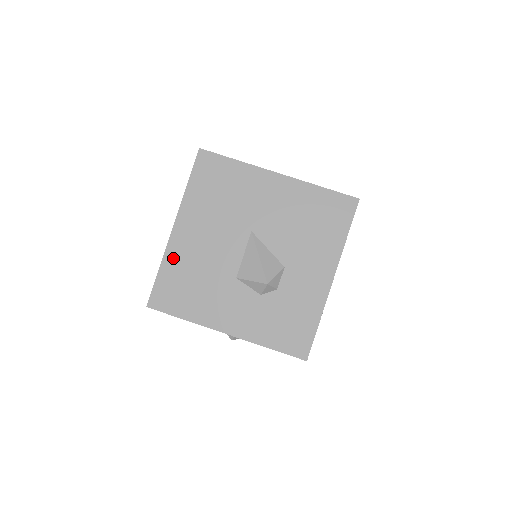
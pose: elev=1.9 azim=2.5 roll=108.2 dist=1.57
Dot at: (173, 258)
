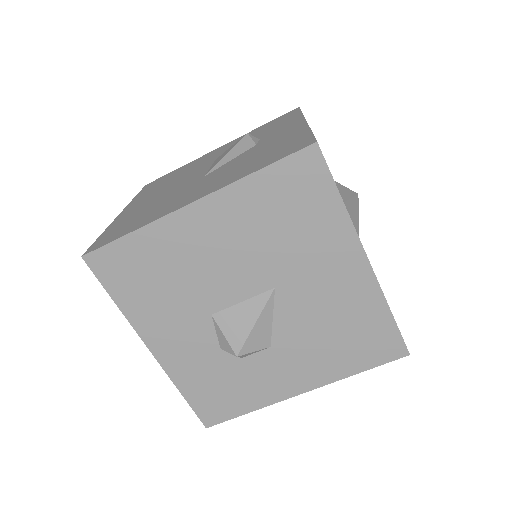
Dot at: (160, 236)
